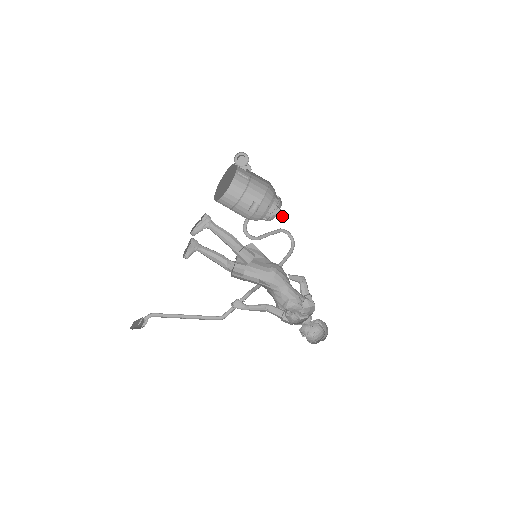
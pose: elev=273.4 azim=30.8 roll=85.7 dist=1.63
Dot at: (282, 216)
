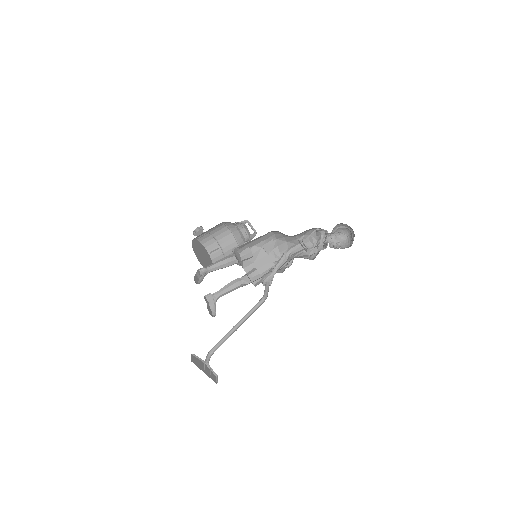
Dot at: occluded
